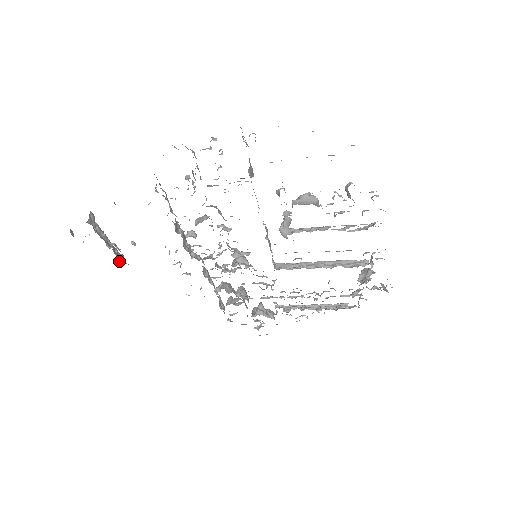
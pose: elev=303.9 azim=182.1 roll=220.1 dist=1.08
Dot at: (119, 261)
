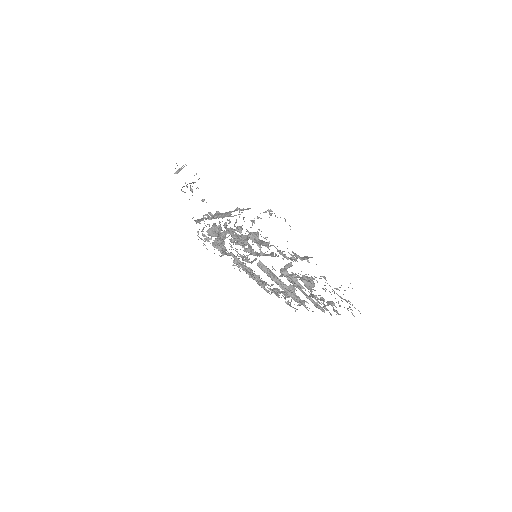
Dot at: occluded
